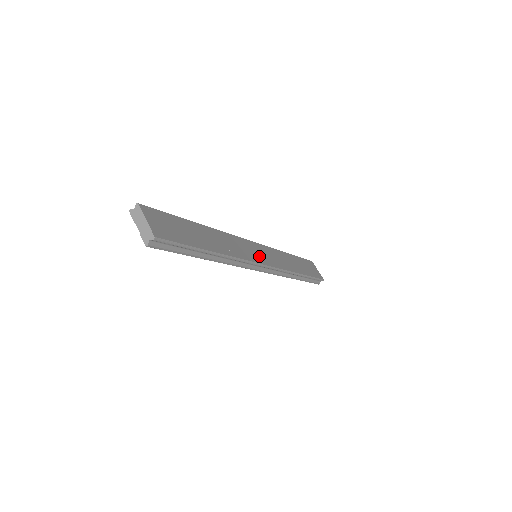
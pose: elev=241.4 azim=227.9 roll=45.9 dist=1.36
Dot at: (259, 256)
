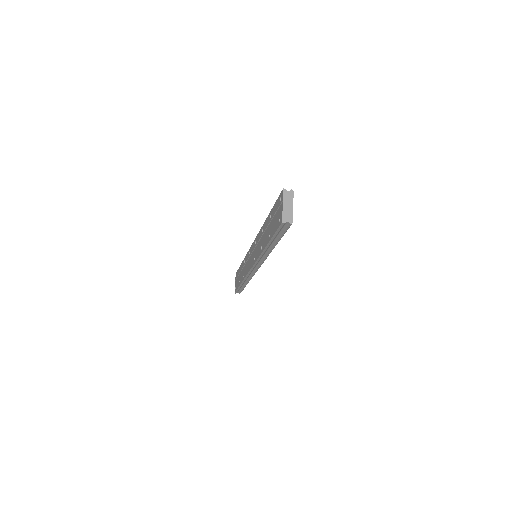
Dot at: occluded
